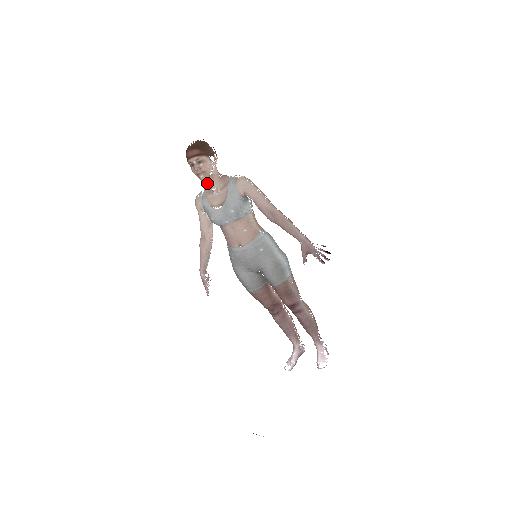
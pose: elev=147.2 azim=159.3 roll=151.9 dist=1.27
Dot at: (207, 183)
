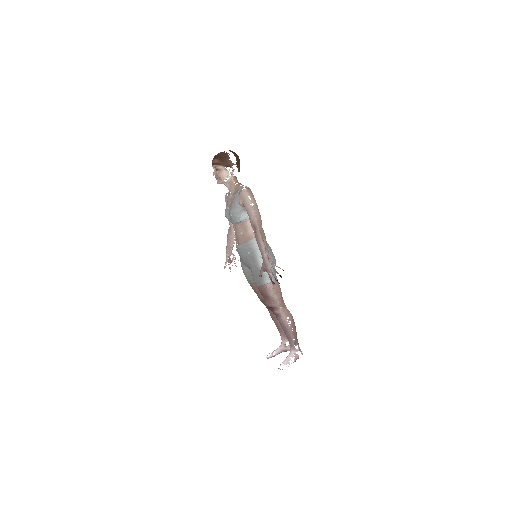
Dot at: occluded
